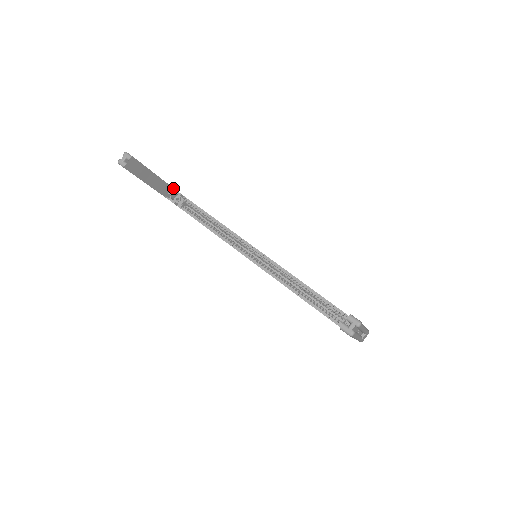
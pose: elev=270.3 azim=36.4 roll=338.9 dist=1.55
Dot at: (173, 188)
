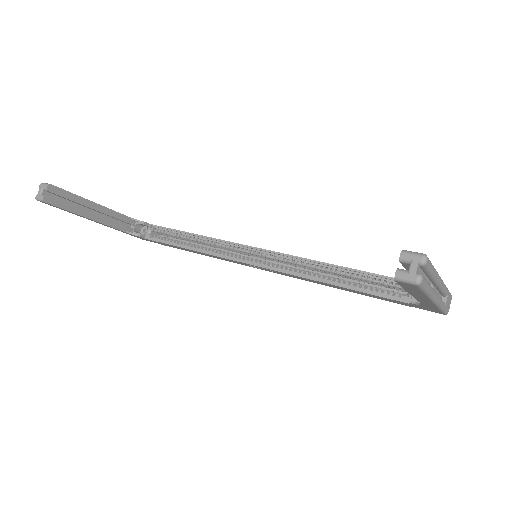
Dot at: (132, 218)
